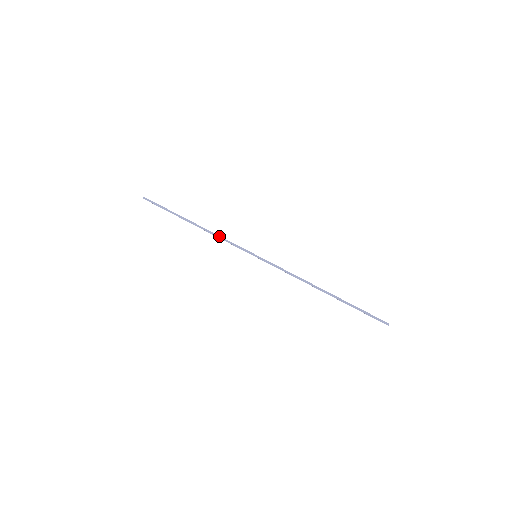
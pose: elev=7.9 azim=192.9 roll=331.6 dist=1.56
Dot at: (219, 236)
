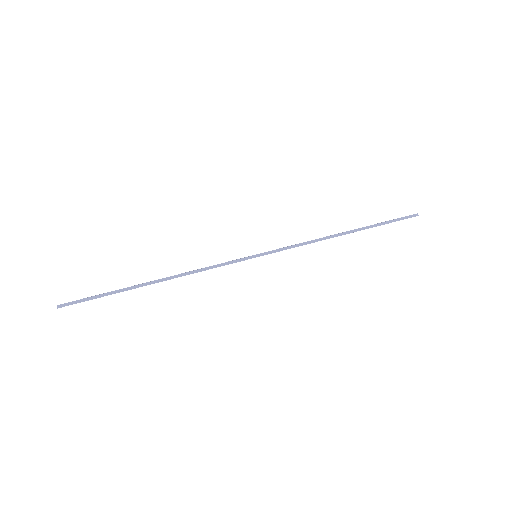
Dot at: (199, 270)
